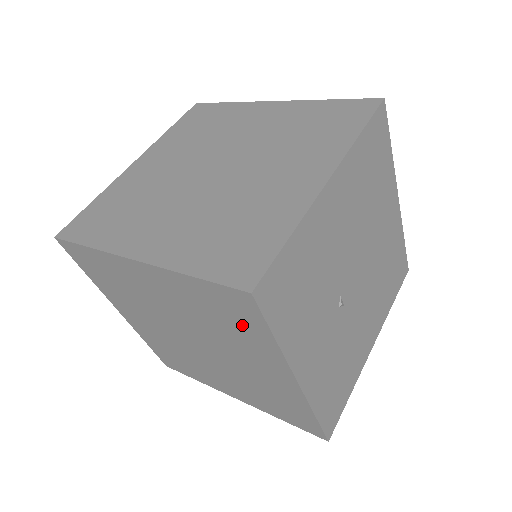
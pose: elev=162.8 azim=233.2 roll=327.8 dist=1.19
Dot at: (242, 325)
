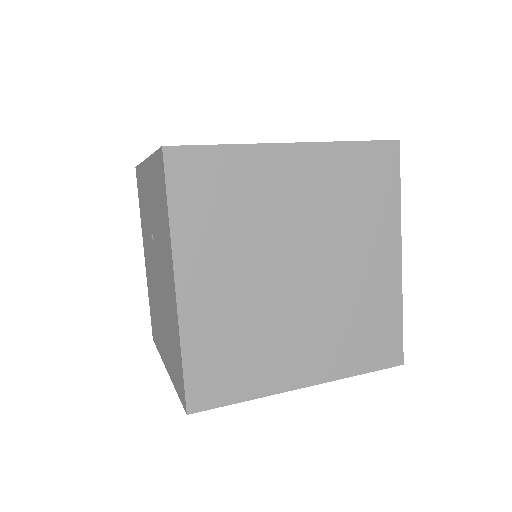
Dot at: occluded
